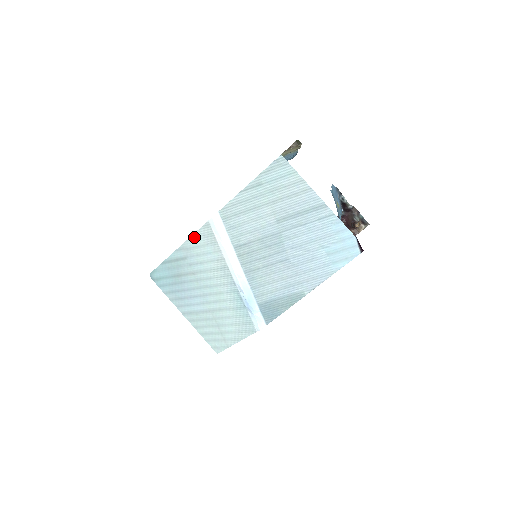
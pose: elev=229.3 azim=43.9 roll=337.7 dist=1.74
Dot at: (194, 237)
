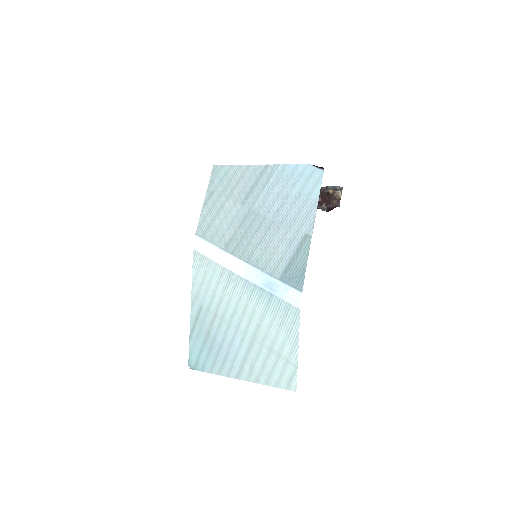
Dot at: (194, 278)
